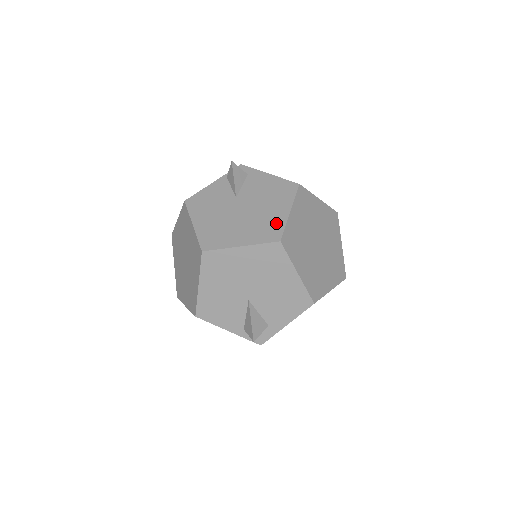
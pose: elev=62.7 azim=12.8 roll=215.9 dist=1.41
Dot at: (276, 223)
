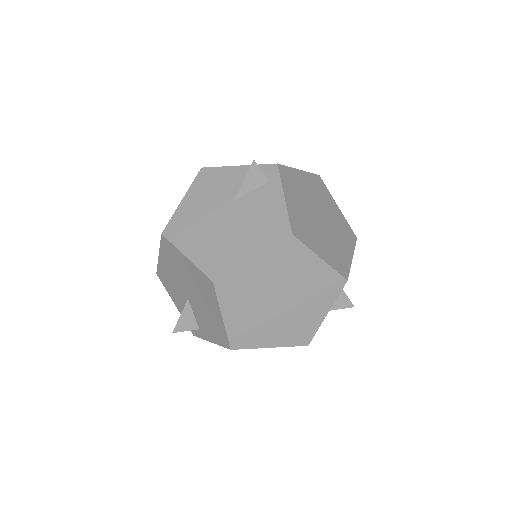
Dot at: (230, 259)
